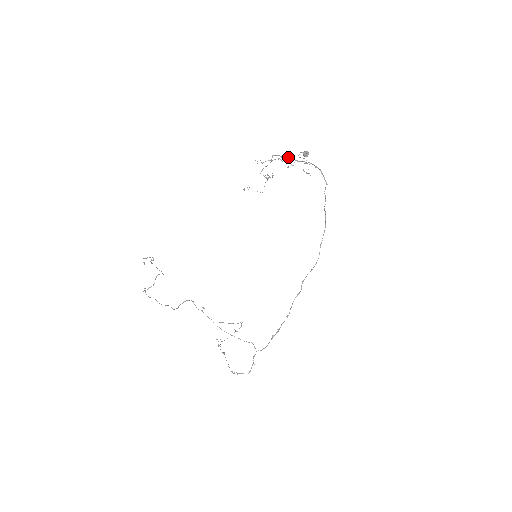
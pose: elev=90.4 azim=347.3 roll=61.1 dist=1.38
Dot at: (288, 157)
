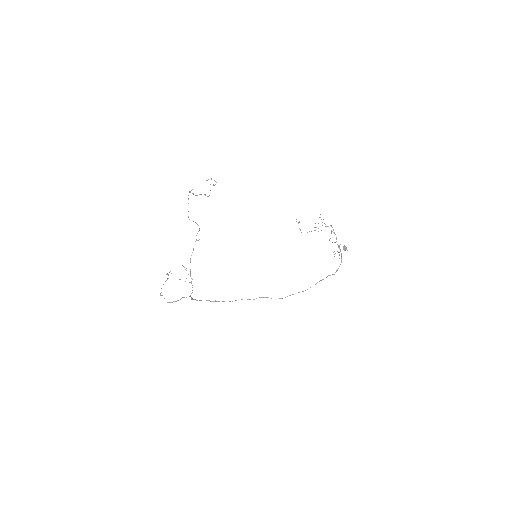
Dot at: (336, 237)
